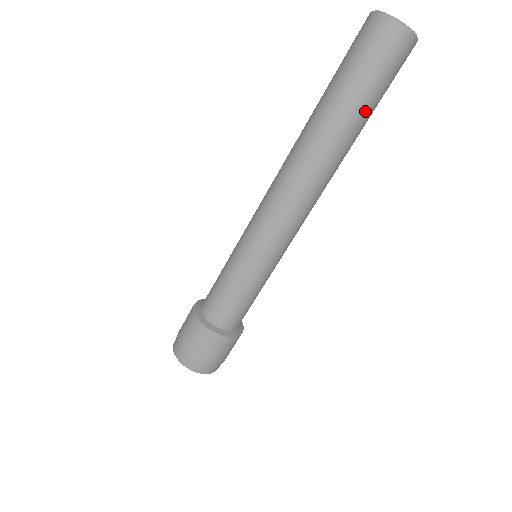
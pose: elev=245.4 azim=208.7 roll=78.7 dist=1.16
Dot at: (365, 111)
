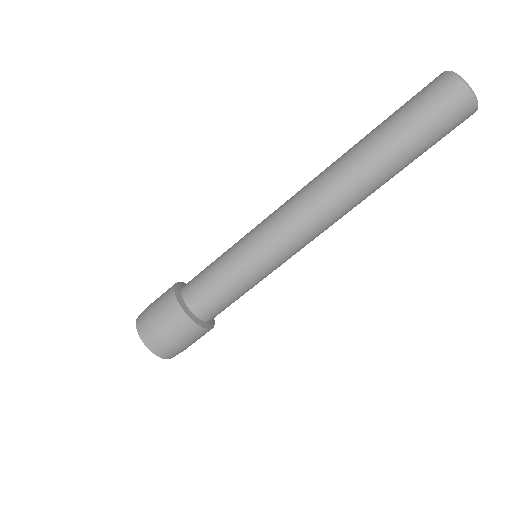
Dot at: (408, 150)
